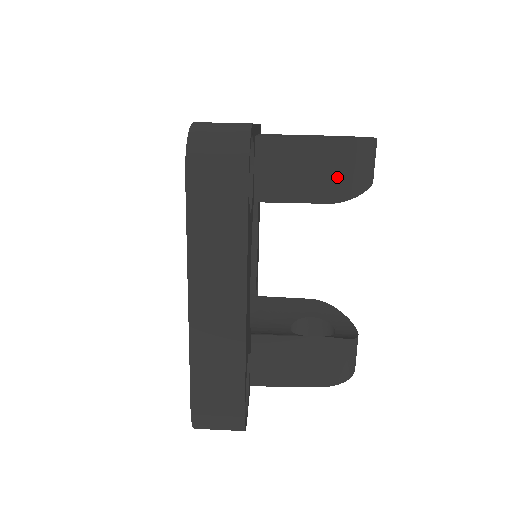
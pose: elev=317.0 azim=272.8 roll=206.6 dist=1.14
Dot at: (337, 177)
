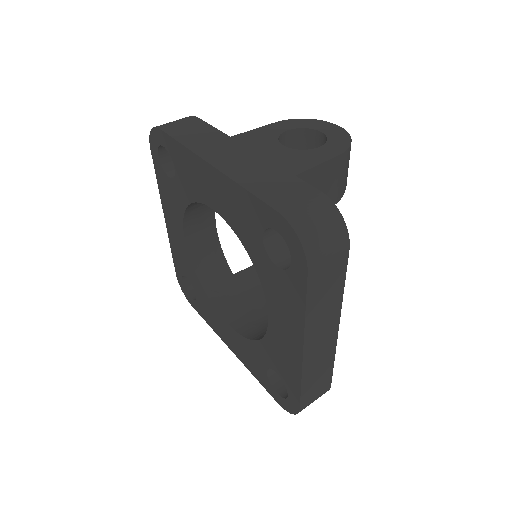
Dot at: (339, 183)
